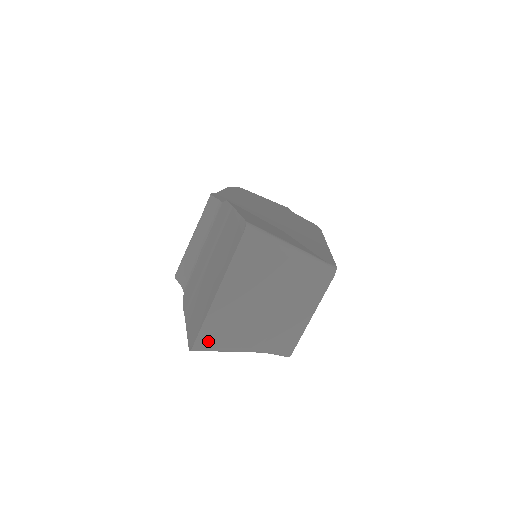
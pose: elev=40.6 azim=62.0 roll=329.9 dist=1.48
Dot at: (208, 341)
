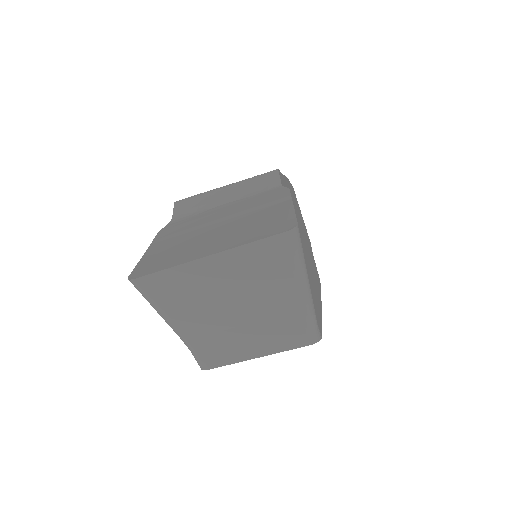
Dot at: (153, 288)
